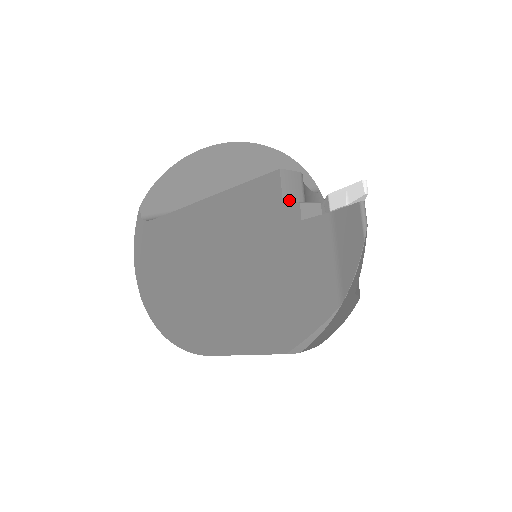
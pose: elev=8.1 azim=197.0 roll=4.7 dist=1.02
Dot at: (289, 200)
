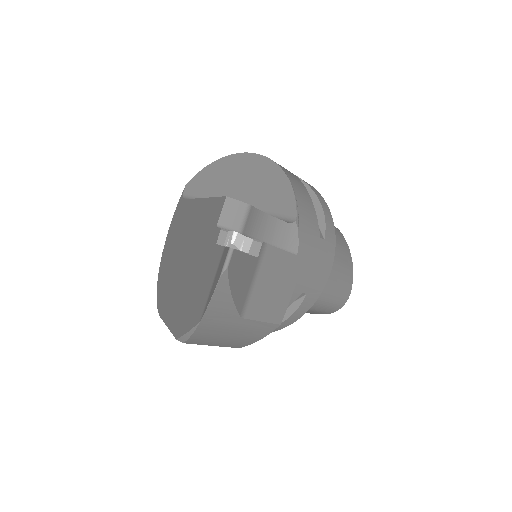
Dot at: (224, 224)
